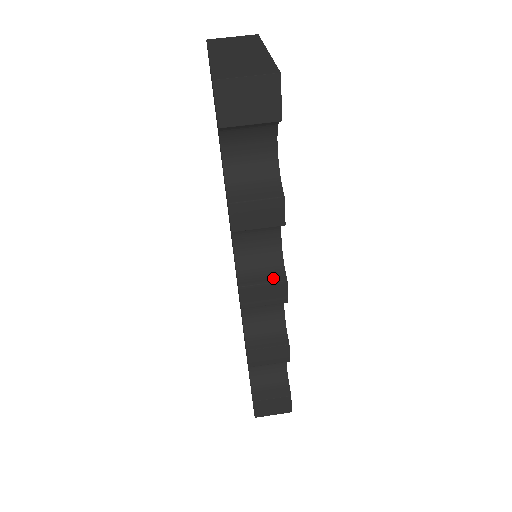
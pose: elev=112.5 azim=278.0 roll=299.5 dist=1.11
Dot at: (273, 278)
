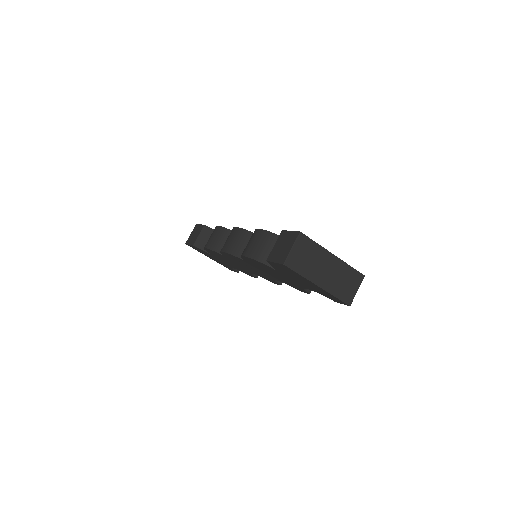
Dot at: occluded
